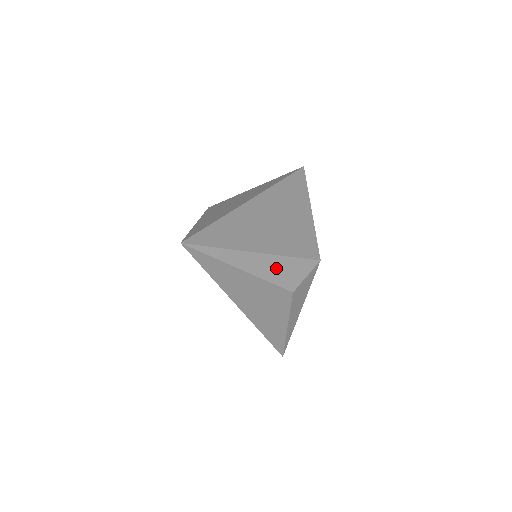
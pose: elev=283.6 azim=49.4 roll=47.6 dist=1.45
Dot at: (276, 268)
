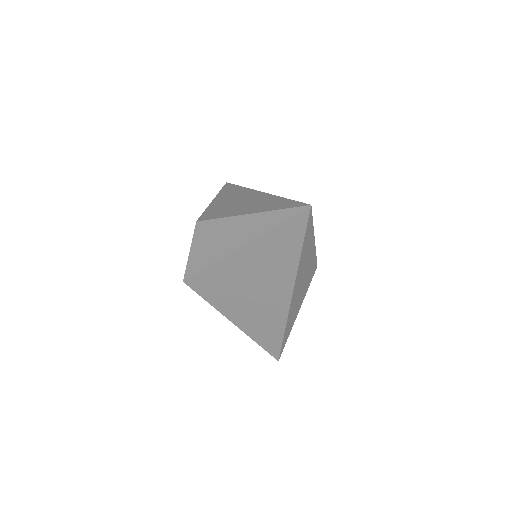
Dot at: occluded
